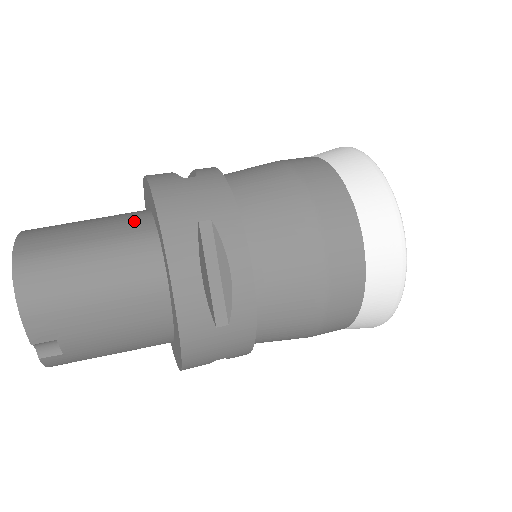
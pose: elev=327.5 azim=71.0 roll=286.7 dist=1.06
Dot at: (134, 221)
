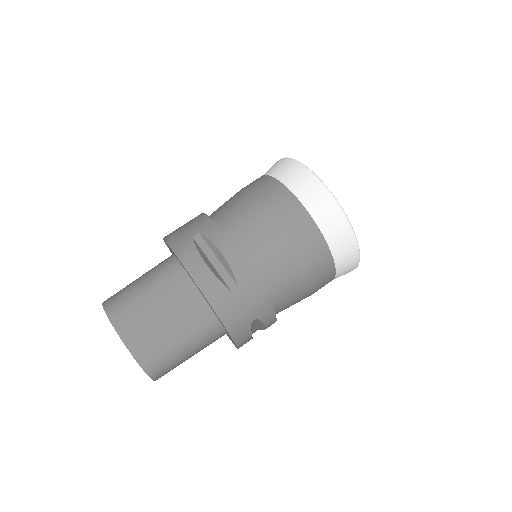
Dot at: (197, 312)
